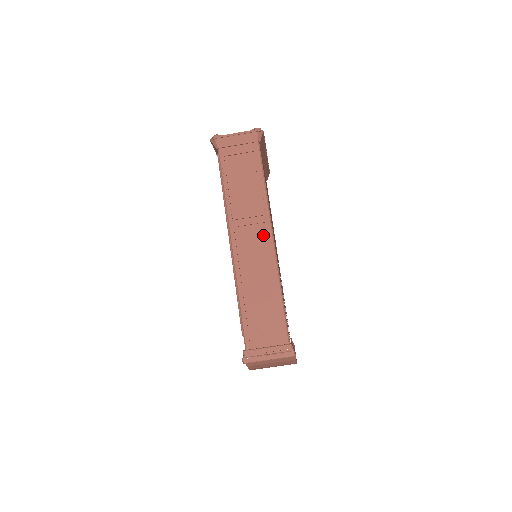
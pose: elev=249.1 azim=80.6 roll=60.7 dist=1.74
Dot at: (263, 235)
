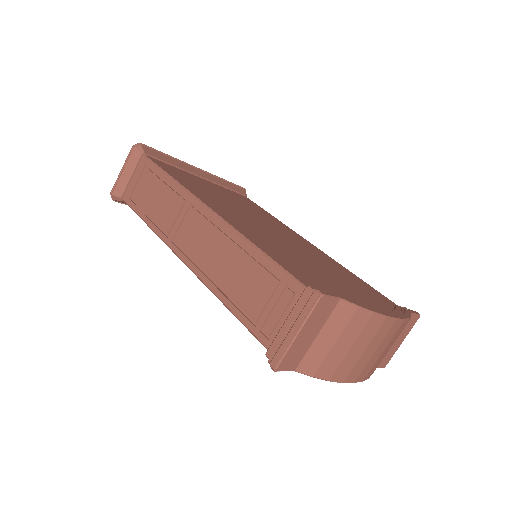
Dot at: (197, 216)
